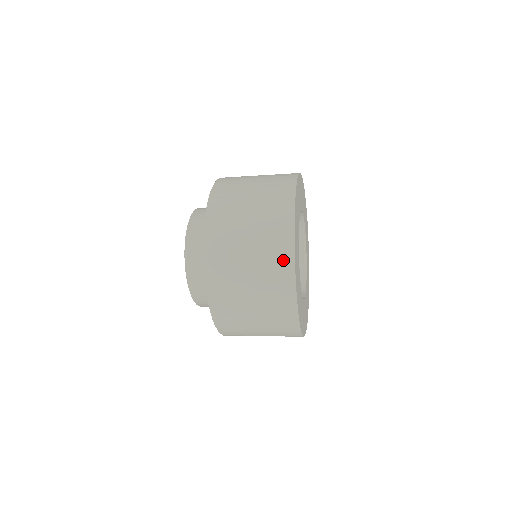
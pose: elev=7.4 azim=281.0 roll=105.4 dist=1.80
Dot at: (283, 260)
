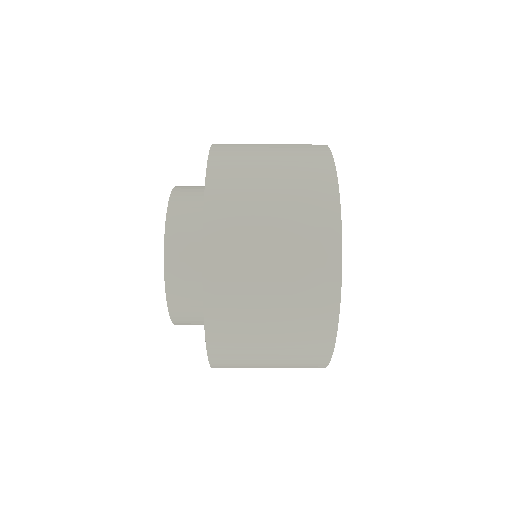
Dot at: (322, 315)
